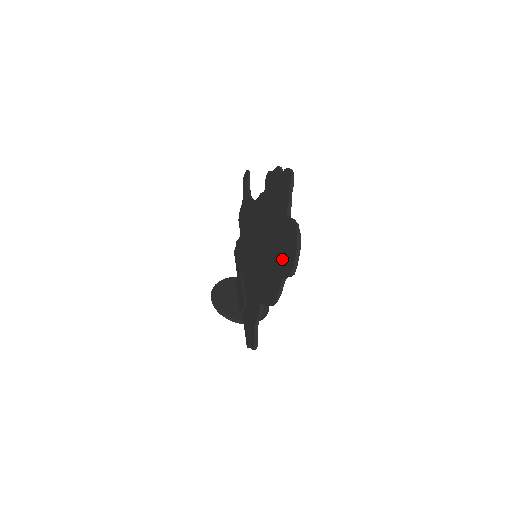
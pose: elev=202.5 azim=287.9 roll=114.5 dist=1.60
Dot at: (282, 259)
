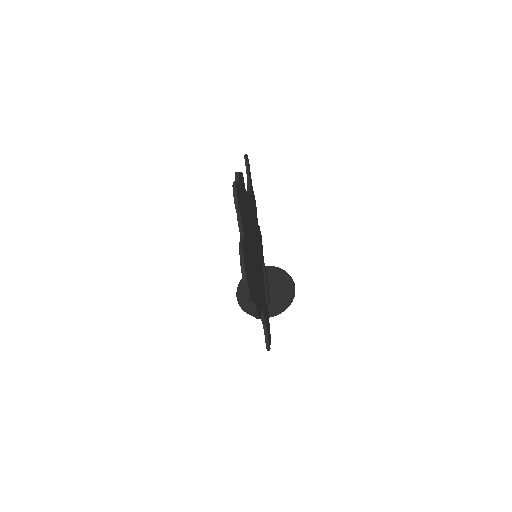
Dot at: occluded
